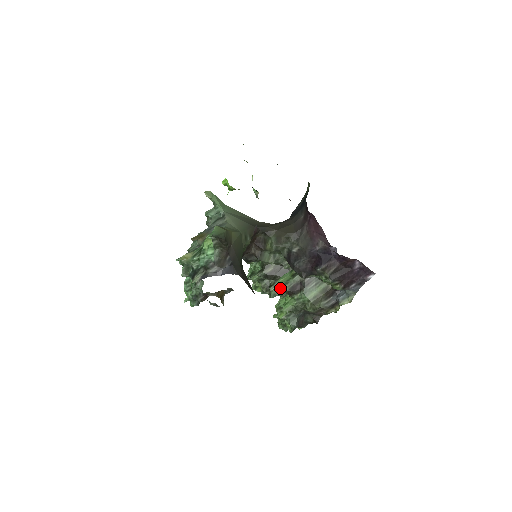
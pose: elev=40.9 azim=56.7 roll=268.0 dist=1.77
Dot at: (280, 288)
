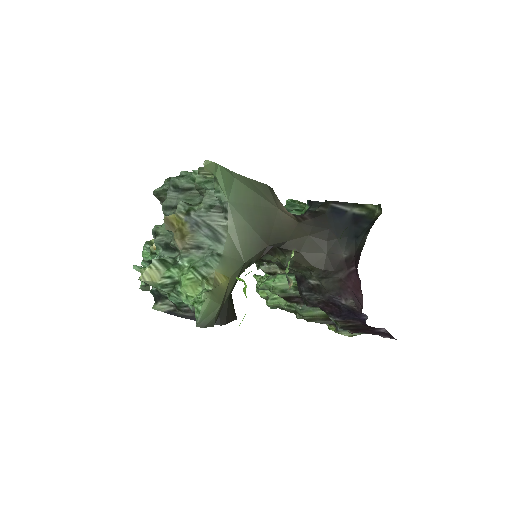
Dot at: (273, 291)
